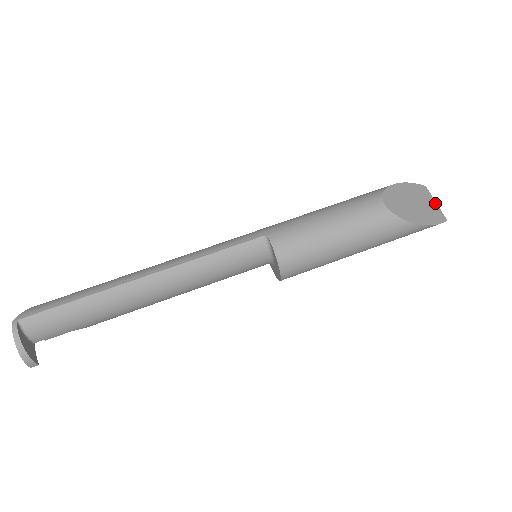
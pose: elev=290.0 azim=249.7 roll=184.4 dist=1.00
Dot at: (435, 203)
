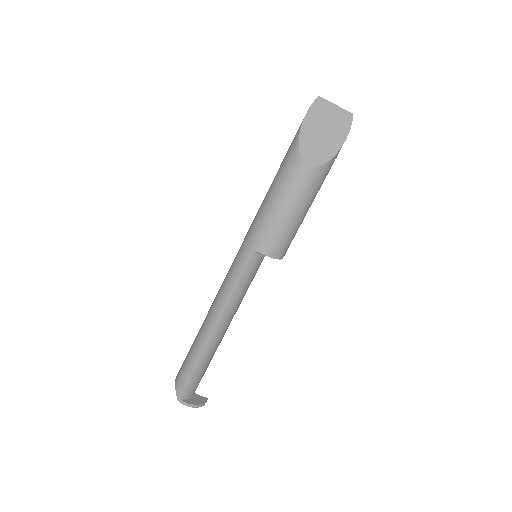
Dot at: (335, 107)
